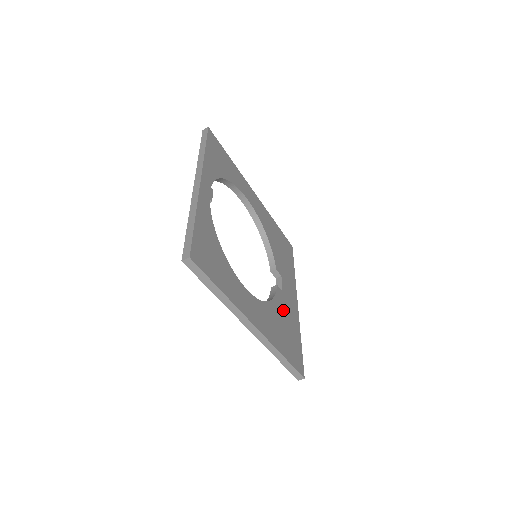
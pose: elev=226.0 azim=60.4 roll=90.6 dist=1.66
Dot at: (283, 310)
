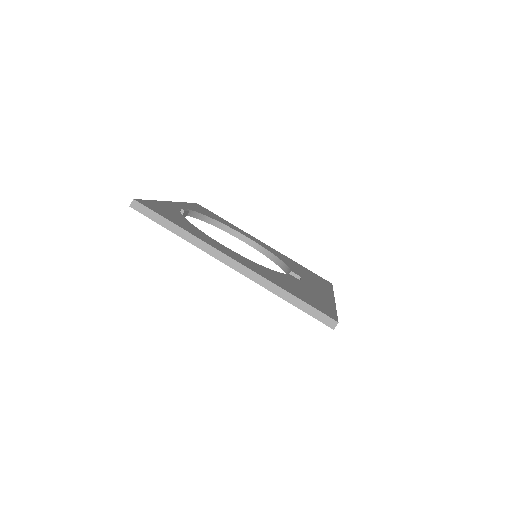
Dot at: (298, 284)
